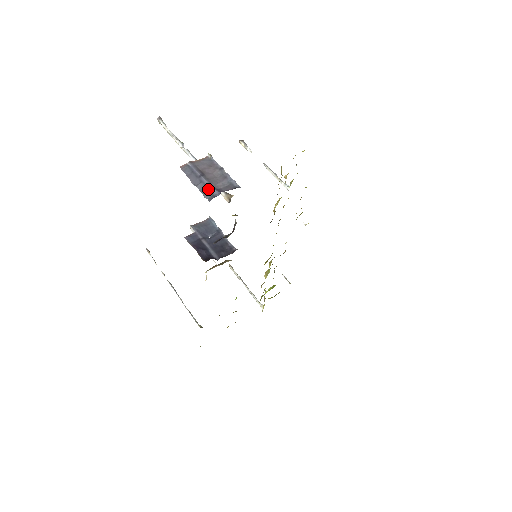
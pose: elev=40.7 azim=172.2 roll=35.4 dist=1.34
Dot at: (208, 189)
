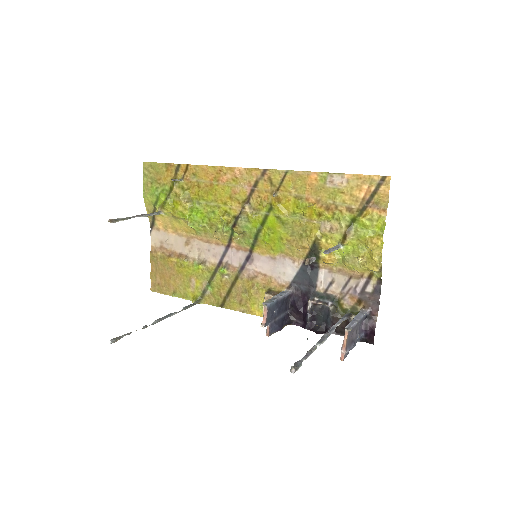
Dot at: (357, 340)
